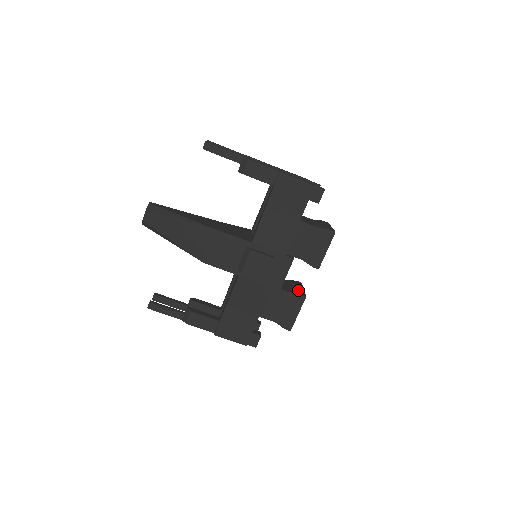
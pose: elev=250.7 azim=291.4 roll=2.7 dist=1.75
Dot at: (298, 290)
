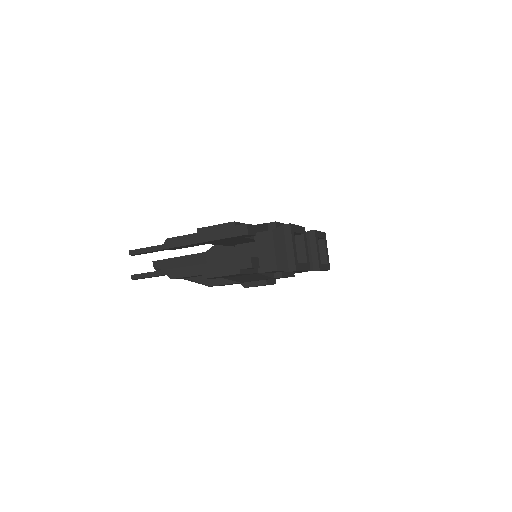
Dot at: (311, 260)
